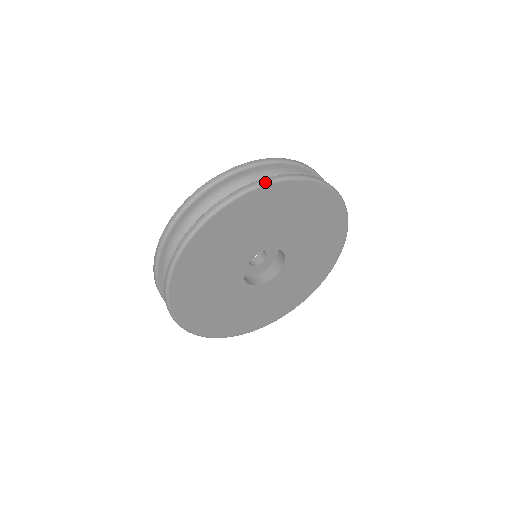
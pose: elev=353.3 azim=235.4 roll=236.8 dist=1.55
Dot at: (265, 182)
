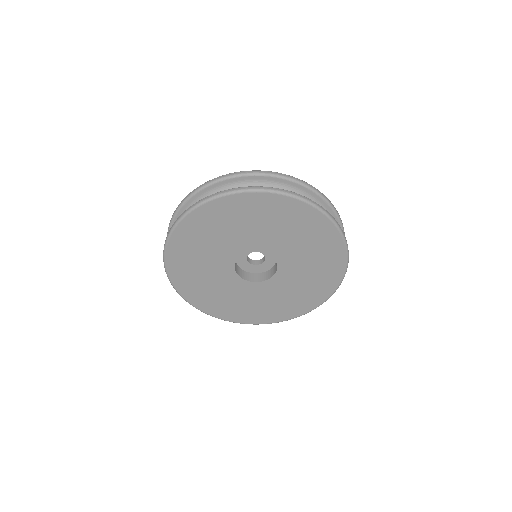
Dot at: (209, 198)
